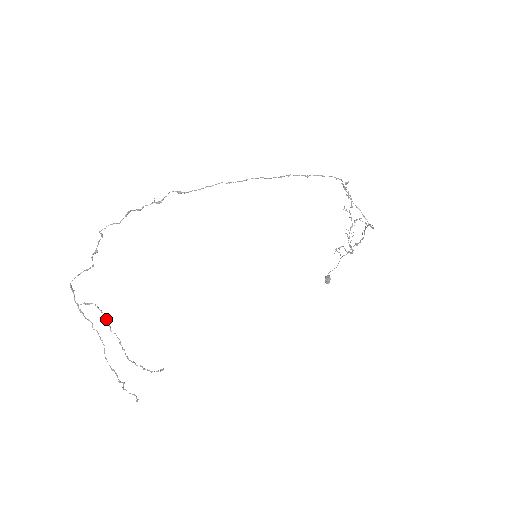
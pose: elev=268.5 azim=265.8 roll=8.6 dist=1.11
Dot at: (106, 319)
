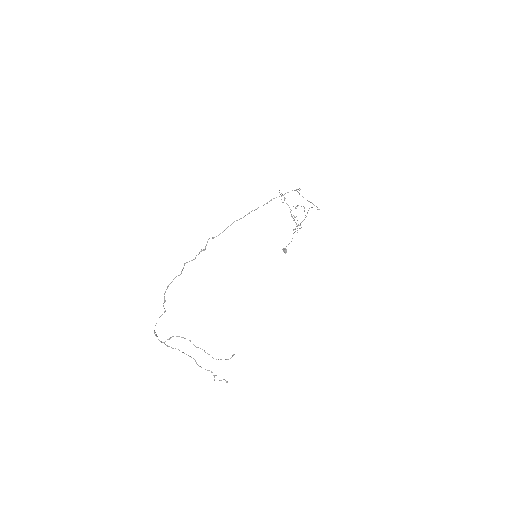
Dot at: (190, 341)
